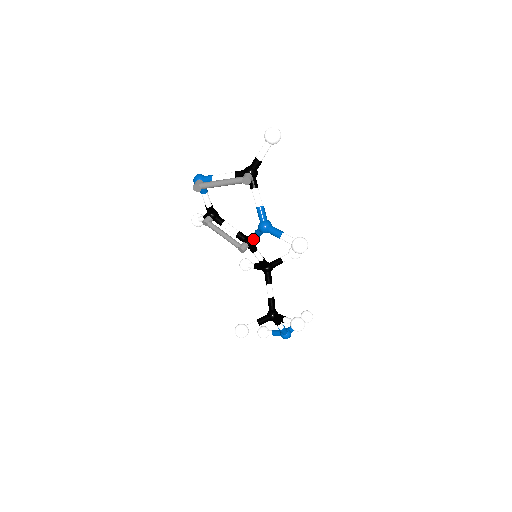
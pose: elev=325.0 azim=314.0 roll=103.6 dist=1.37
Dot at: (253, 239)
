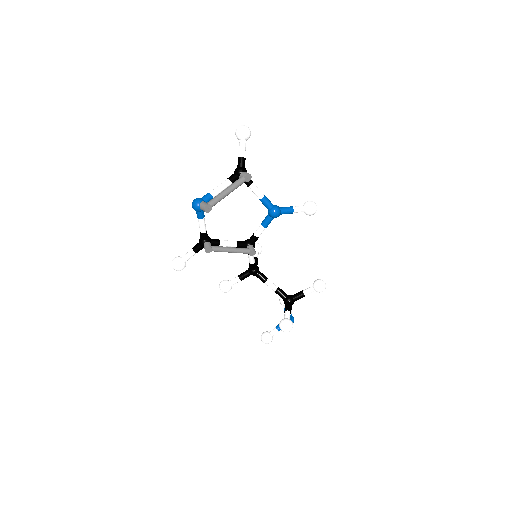
Dot at: (259, 235)
